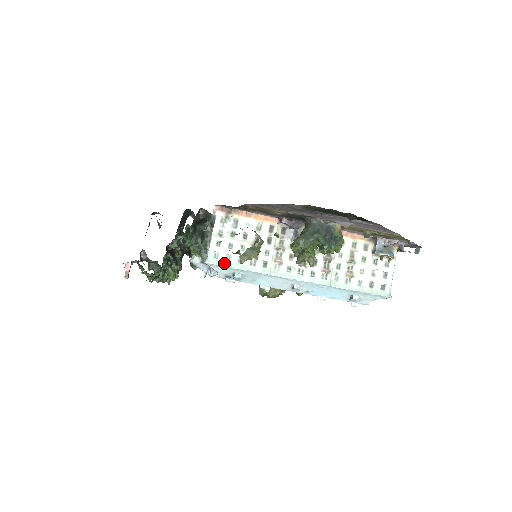
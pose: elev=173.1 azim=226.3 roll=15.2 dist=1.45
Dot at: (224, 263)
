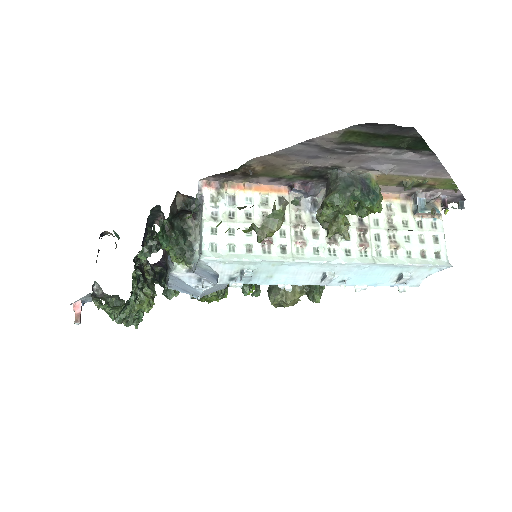
Dot at: (227, 256)
